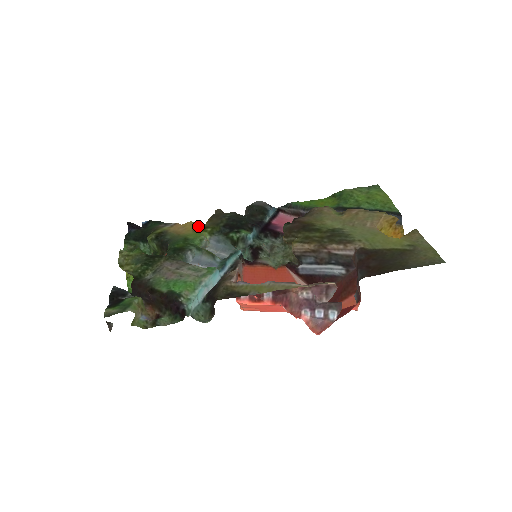
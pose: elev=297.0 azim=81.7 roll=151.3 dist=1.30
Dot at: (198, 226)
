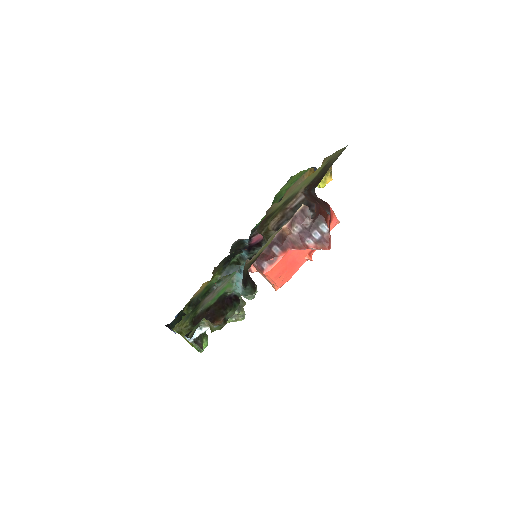
Dot at: occluded
